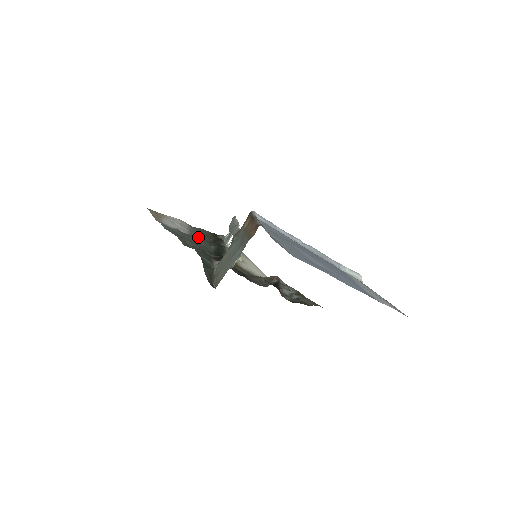
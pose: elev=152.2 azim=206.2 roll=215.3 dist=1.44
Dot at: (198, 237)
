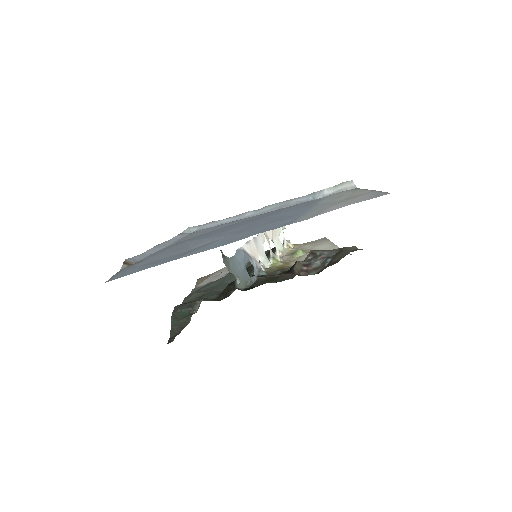
Dot at: (225, 275)
